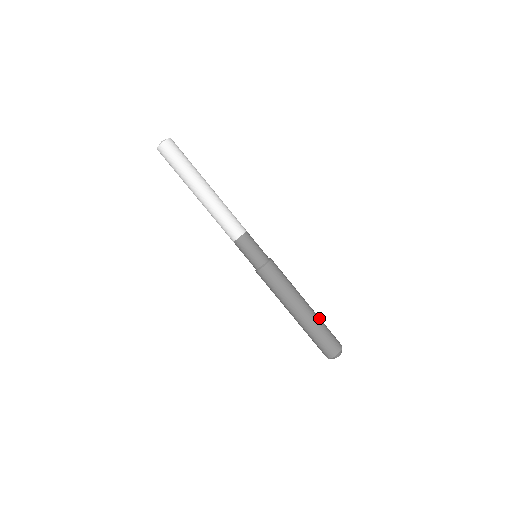
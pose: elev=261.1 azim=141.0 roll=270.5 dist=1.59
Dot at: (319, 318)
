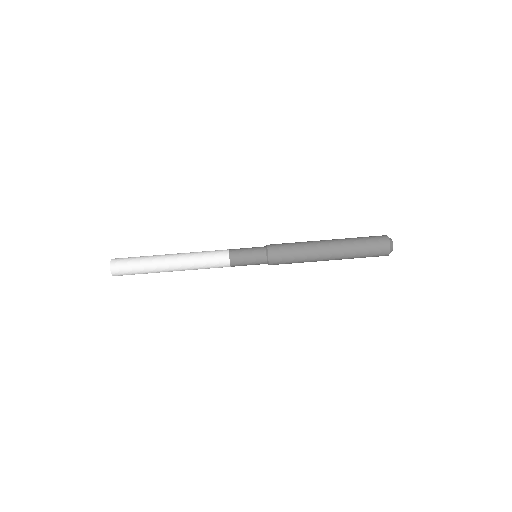
Dot at: occluded
